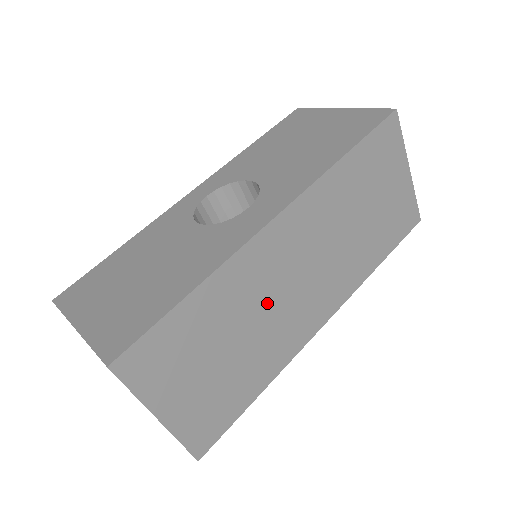
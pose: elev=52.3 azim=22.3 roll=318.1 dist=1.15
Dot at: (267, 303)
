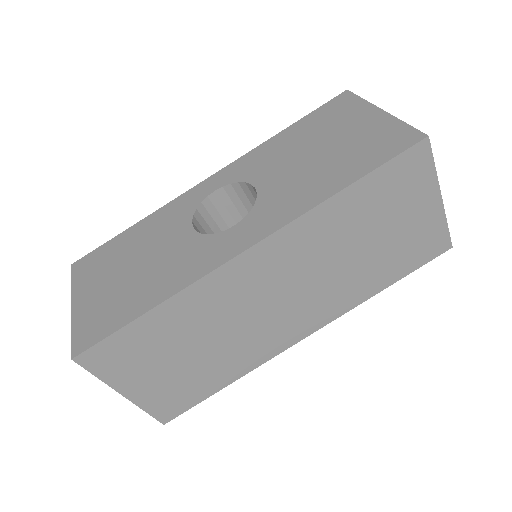
Dot at: (236, 319)
